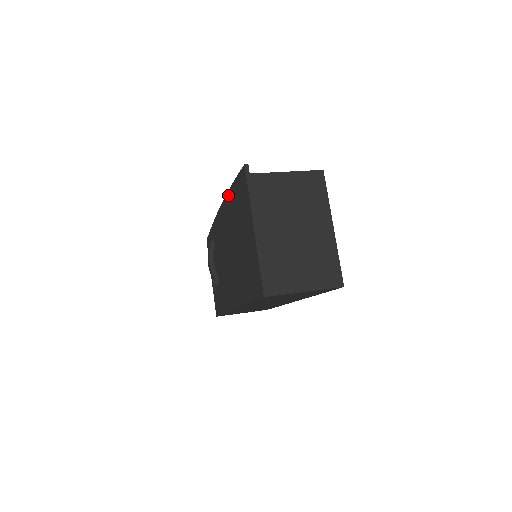
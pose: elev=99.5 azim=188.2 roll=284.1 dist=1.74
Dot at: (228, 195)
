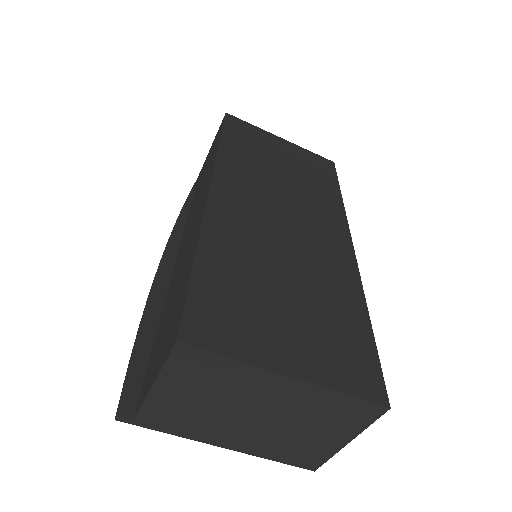
Dot at: (150, 311)
